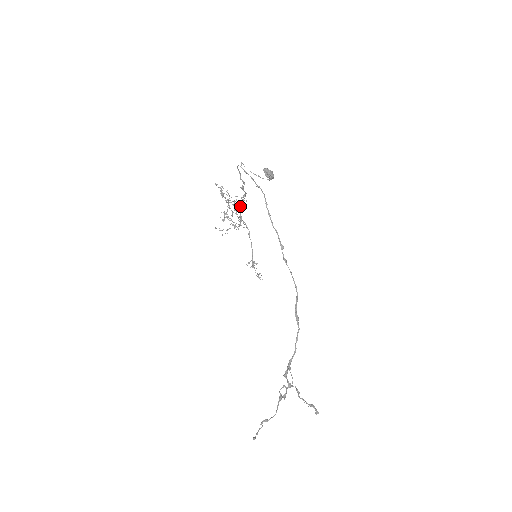
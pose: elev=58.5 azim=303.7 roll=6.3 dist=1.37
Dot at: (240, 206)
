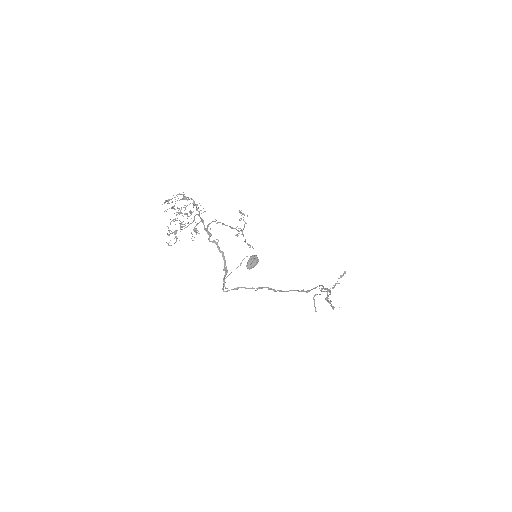
Dot at: occluded
